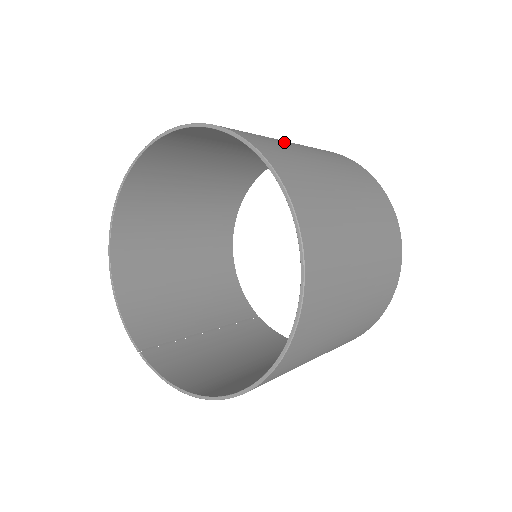
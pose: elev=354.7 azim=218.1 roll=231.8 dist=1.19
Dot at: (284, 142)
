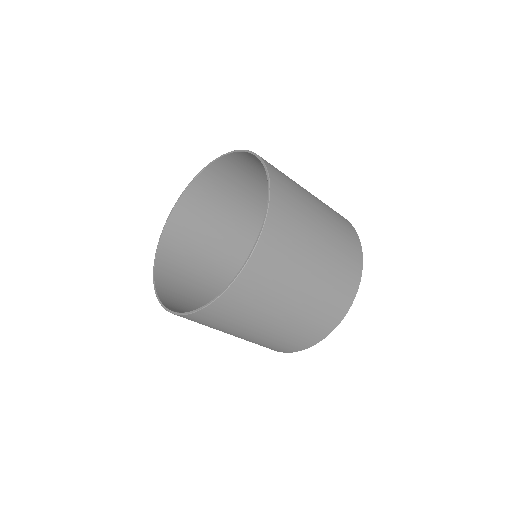
Dot at: (263, 178)
